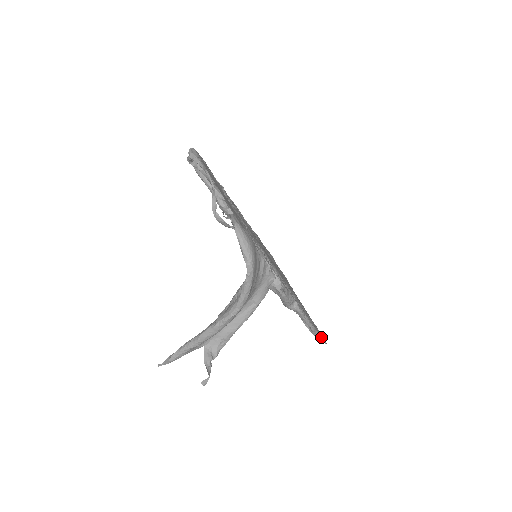
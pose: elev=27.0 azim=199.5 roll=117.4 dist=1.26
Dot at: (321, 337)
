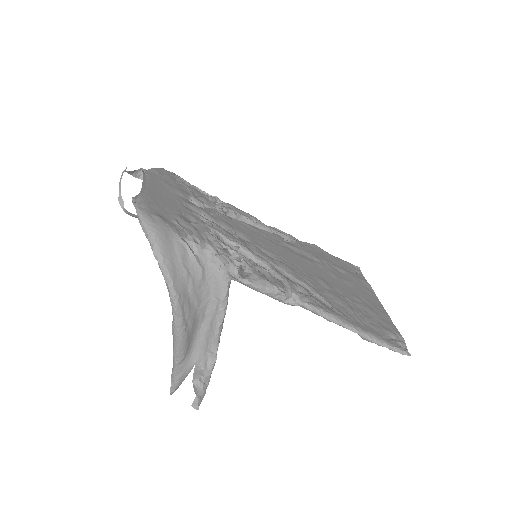
Dot at: (388, 345)
